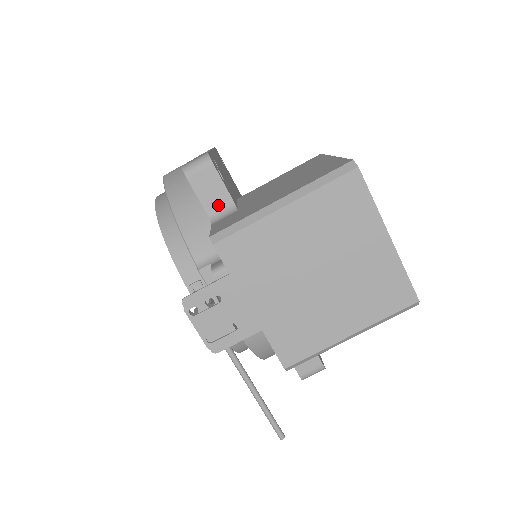
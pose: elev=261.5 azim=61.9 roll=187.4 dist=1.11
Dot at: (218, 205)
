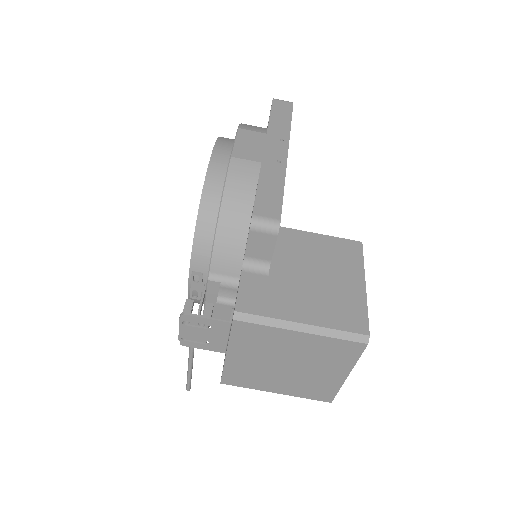
Dot at: (257, 258)
